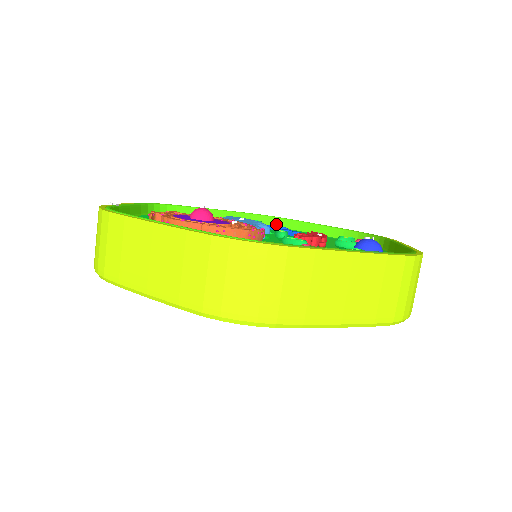
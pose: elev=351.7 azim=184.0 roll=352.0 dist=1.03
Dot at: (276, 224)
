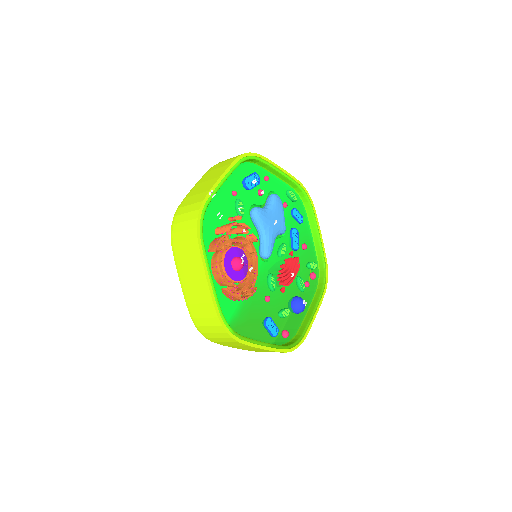
Dot at: (305, 203)
